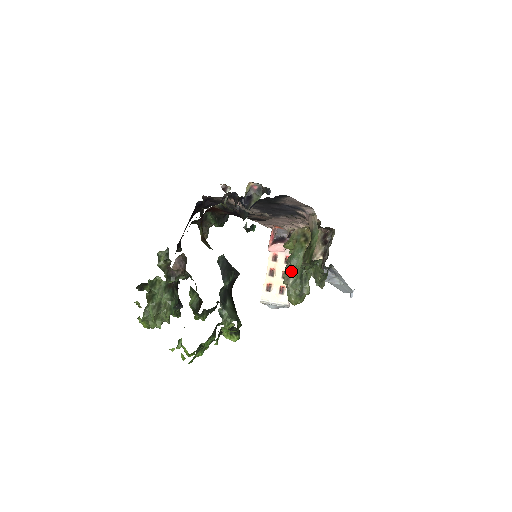
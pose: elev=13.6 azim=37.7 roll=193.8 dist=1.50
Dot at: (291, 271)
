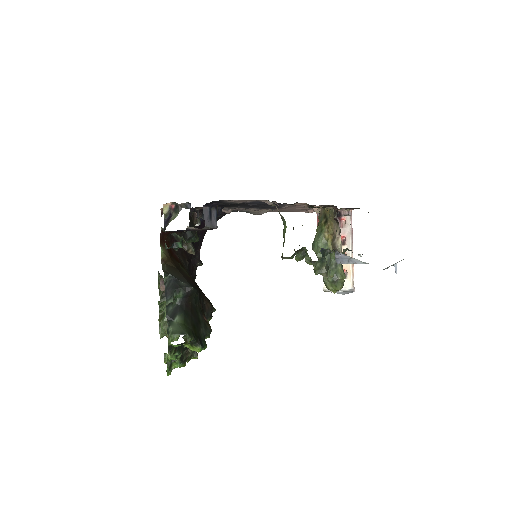
Dot at: (319, 258)
